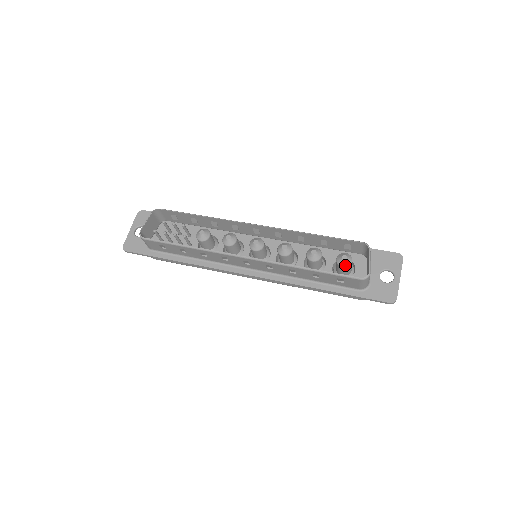
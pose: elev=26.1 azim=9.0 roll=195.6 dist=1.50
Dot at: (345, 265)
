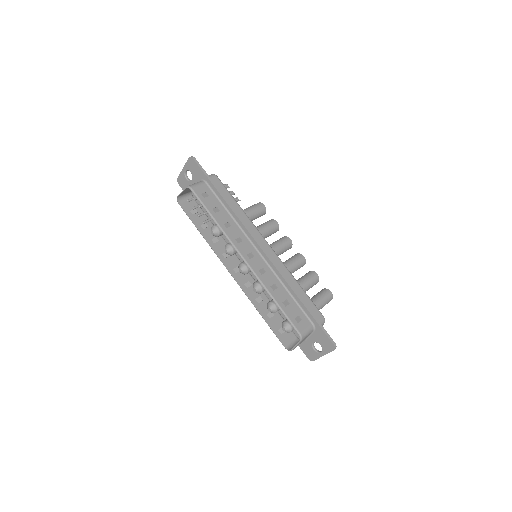
Dot at: occluded
